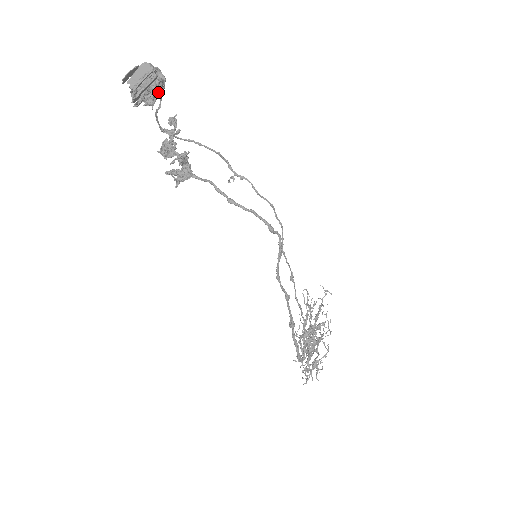
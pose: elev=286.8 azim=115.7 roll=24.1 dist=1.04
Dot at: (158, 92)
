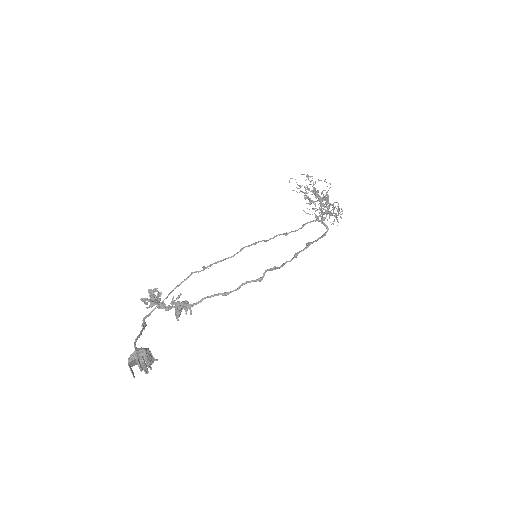
Dot at: (151, 357)
